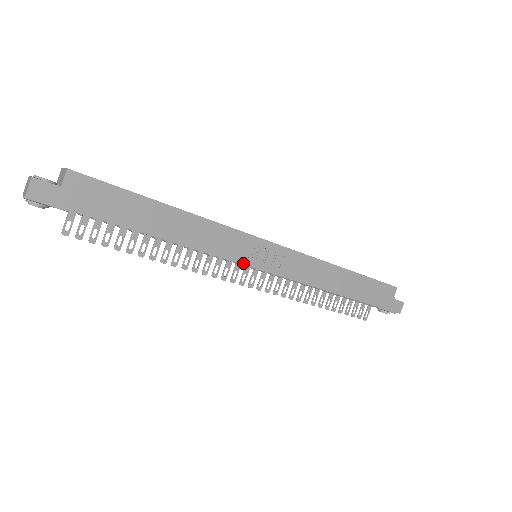
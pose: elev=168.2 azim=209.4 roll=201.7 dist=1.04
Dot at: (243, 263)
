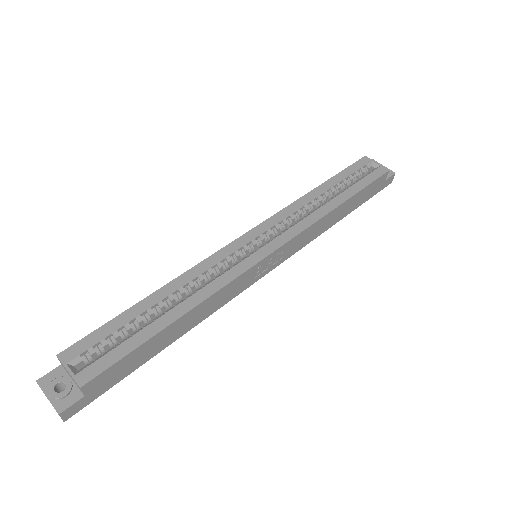
Dot at: (251, 284)
